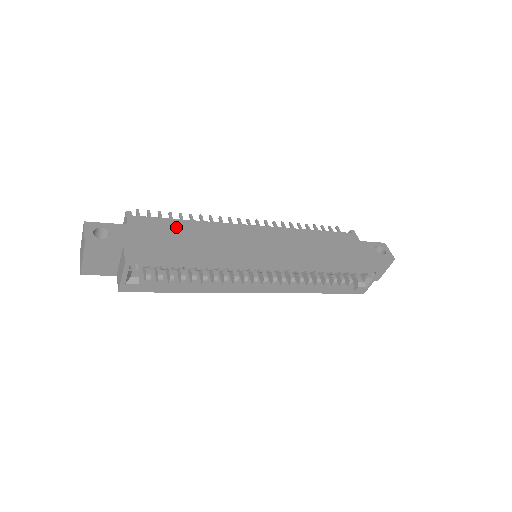
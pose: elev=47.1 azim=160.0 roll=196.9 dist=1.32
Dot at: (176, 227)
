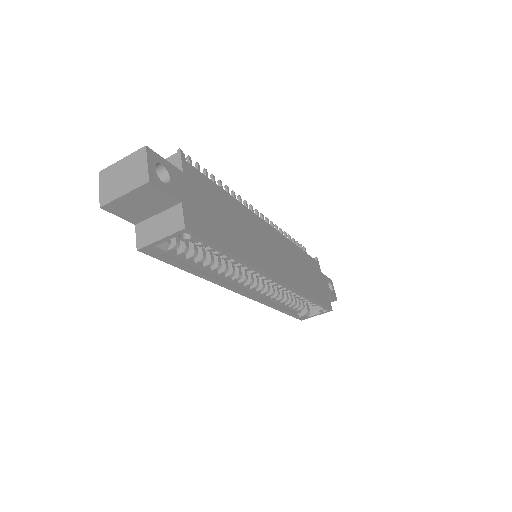
Dot at: (219, 197)
